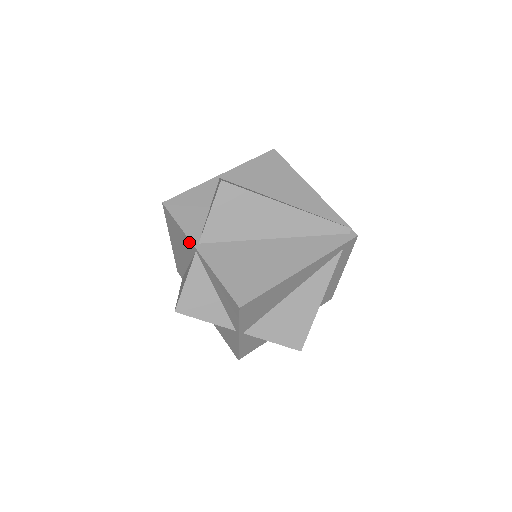
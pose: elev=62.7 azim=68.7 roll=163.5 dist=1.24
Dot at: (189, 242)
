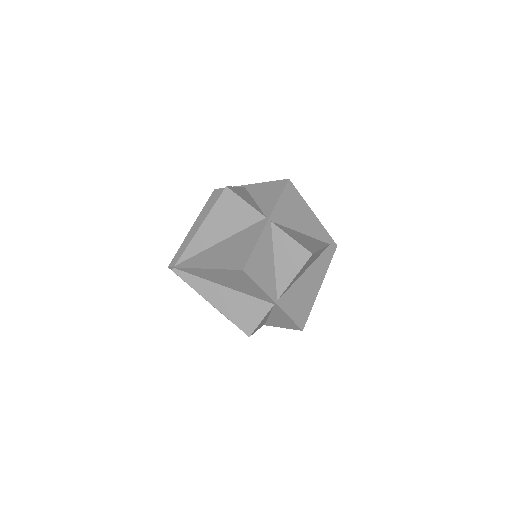
Dot at: occluded
